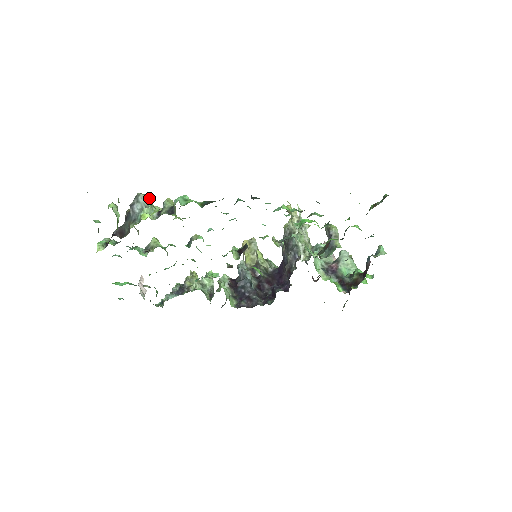
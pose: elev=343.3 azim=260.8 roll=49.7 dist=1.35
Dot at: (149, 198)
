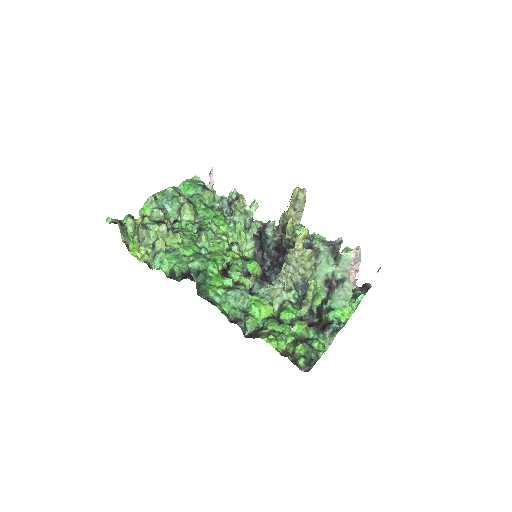
Dot at: (145, 236)
